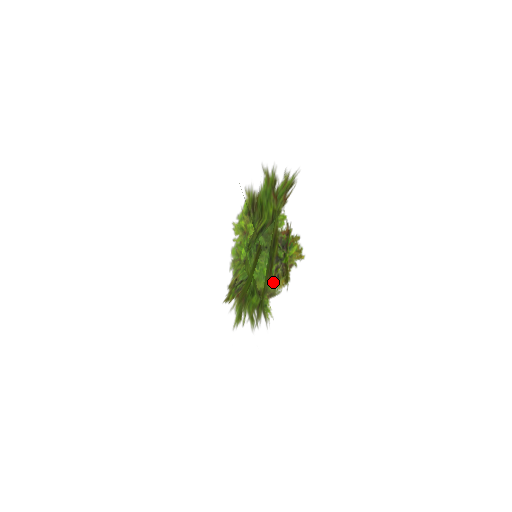
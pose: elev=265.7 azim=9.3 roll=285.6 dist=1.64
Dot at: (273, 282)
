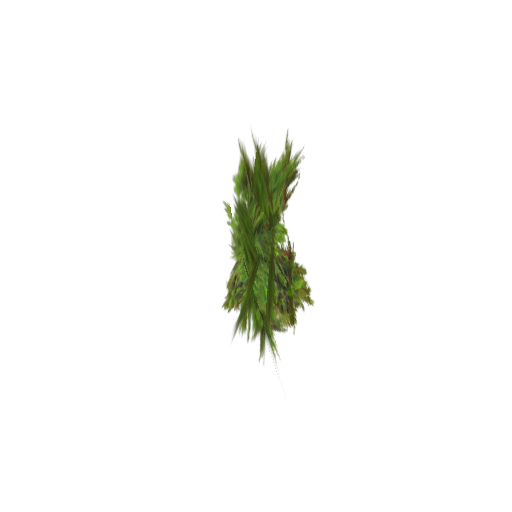
Dot at: (270, 341)
